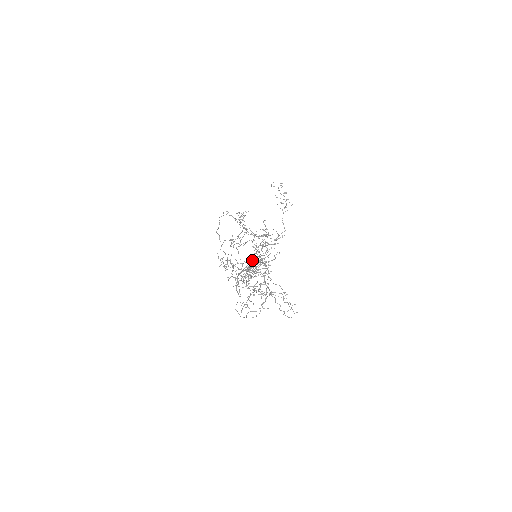
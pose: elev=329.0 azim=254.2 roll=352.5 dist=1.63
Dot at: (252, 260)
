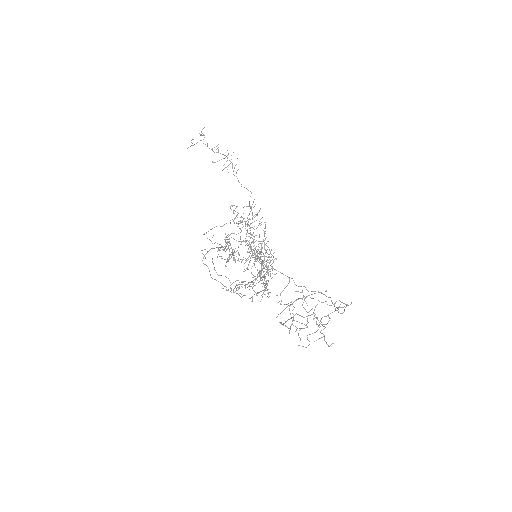
Dot at: occluded
